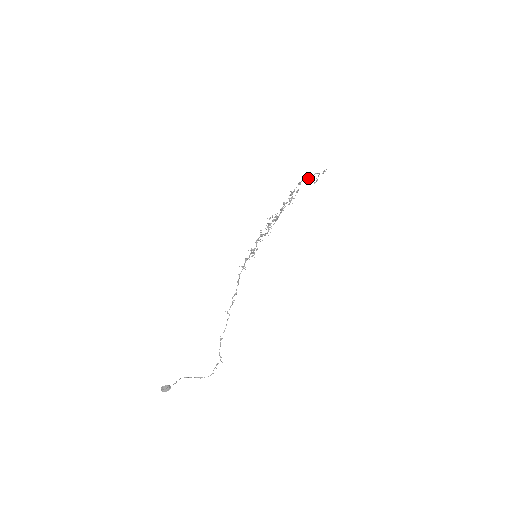
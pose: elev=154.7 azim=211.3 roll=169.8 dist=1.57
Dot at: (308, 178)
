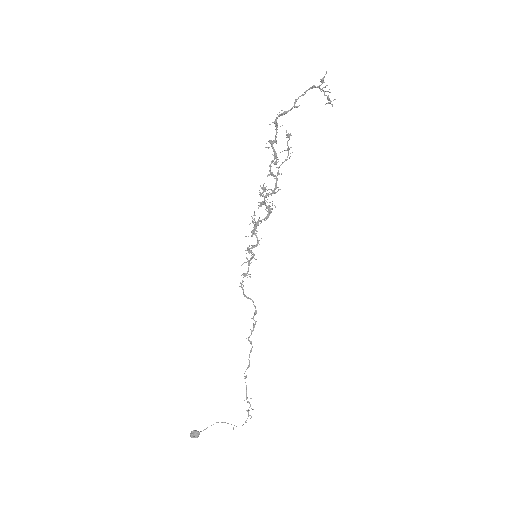
Dot at: occluded
